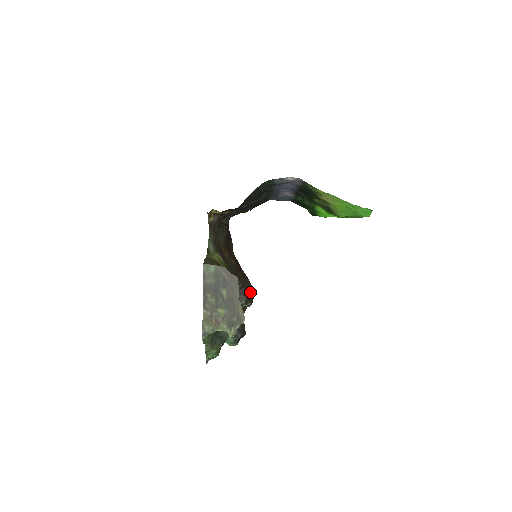
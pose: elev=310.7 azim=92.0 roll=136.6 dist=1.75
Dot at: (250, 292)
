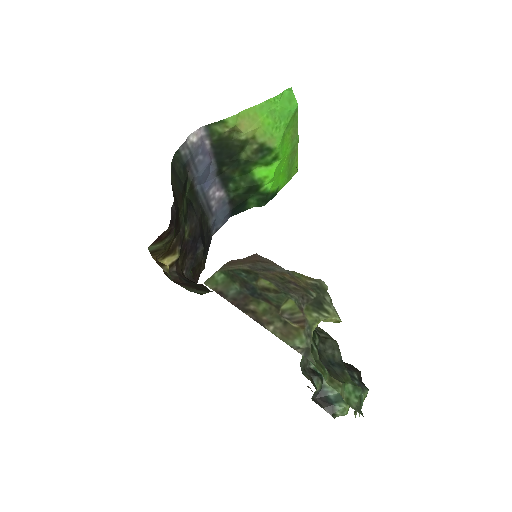
Dot at: occluded
